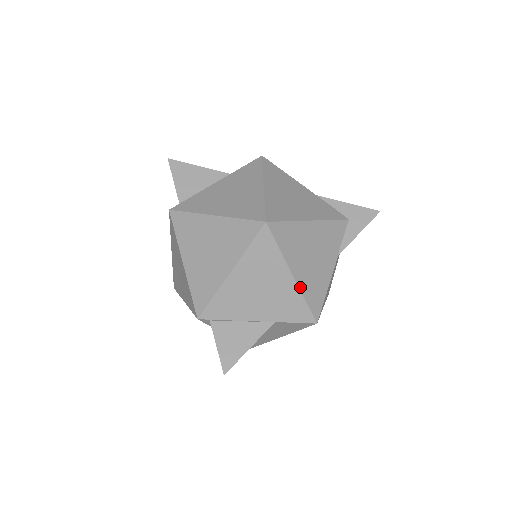
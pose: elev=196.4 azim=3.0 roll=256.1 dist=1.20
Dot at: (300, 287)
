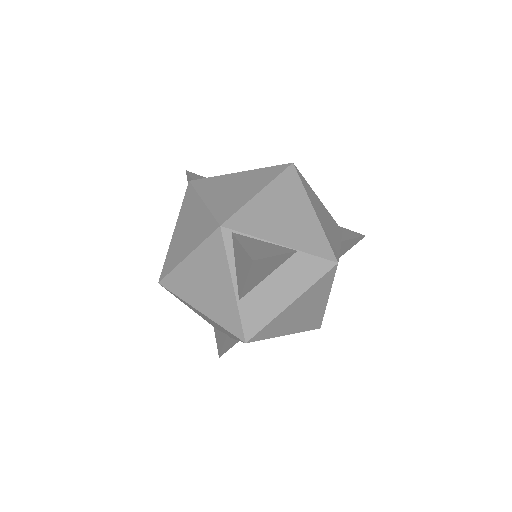
Dot at: (321, 224)
